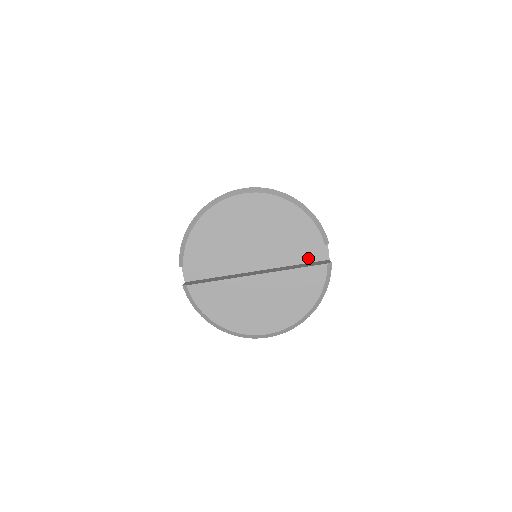
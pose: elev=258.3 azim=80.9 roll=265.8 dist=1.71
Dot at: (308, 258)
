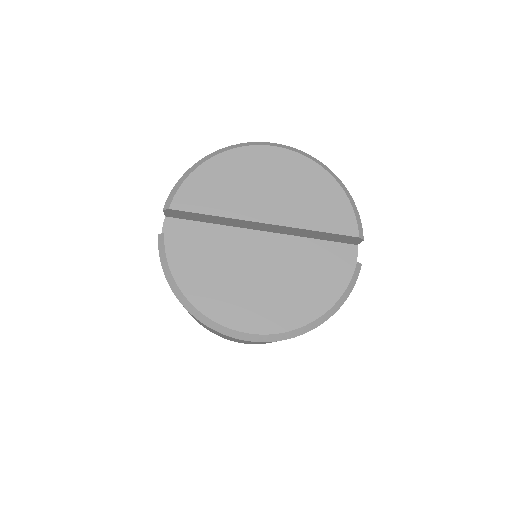
Dot at: occluded
